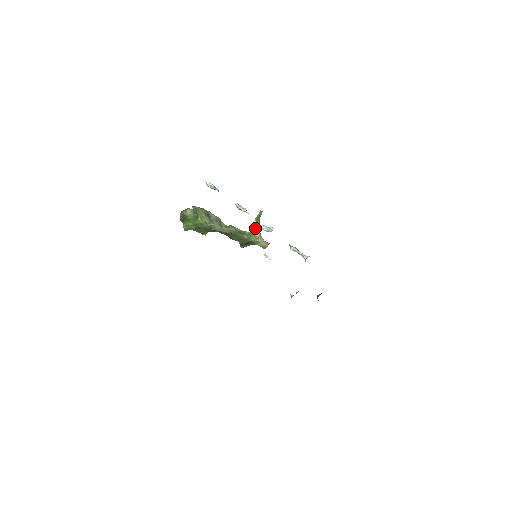
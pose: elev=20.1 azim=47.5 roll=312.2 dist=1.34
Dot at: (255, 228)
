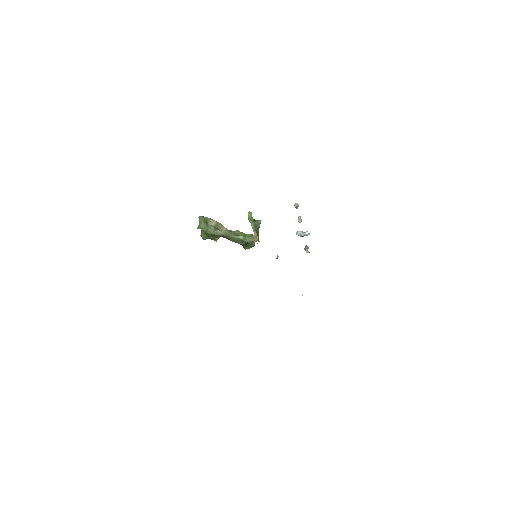
Dot at: (253, 229)
